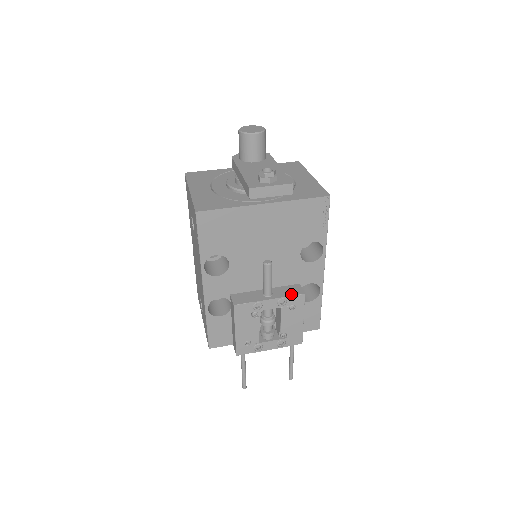
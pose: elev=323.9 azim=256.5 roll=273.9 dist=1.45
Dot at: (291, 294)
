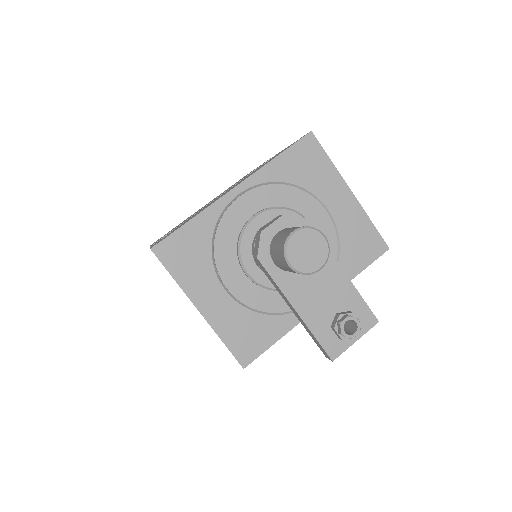
Dot at: occluded
